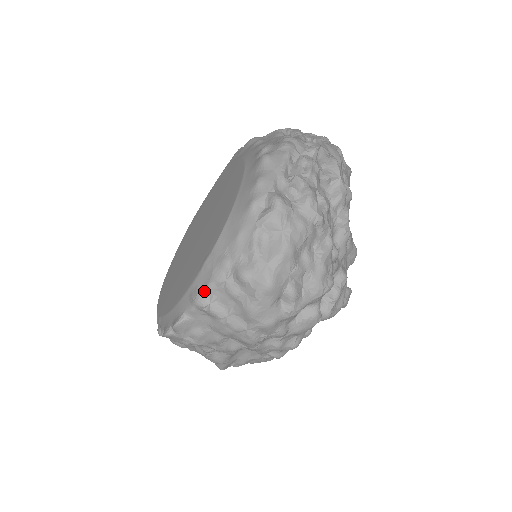
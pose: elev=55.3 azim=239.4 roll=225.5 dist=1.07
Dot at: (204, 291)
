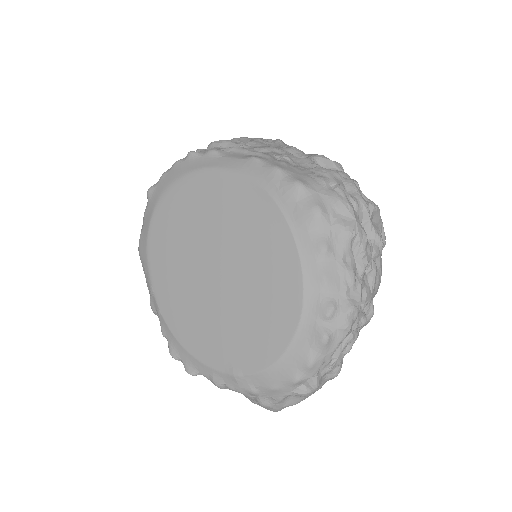
Dot at: (226, 386)
